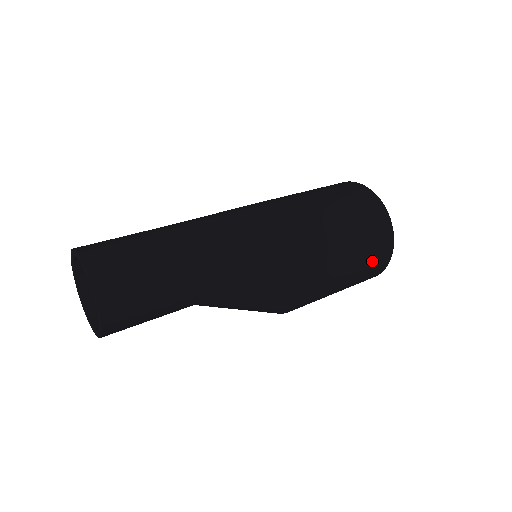
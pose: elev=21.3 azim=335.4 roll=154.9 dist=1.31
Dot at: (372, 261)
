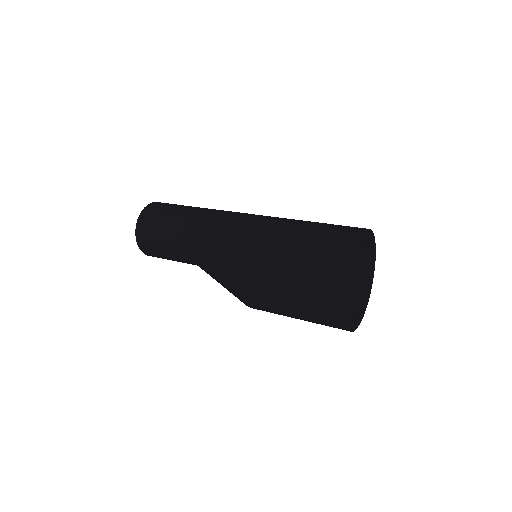
Dot at: (318, 317)
